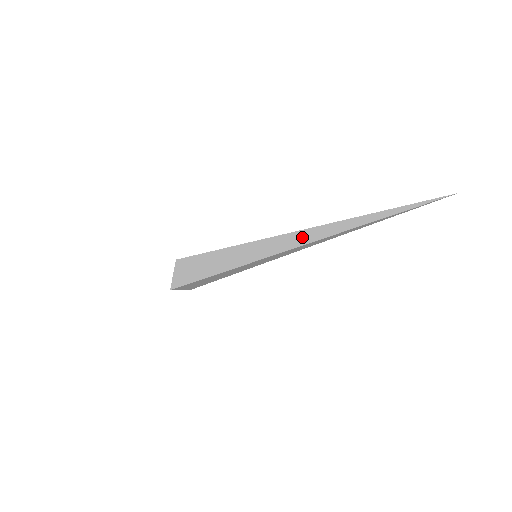
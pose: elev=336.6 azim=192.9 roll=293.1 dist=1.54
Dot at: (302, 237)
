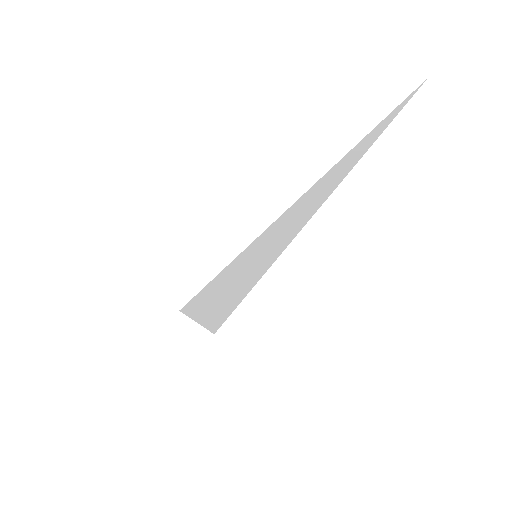
Dot at: (294, 220)
